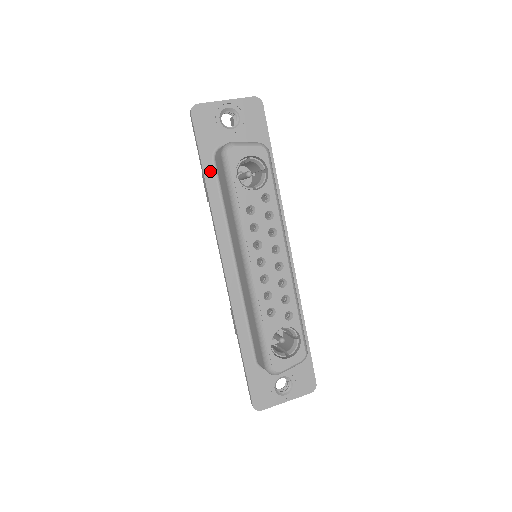
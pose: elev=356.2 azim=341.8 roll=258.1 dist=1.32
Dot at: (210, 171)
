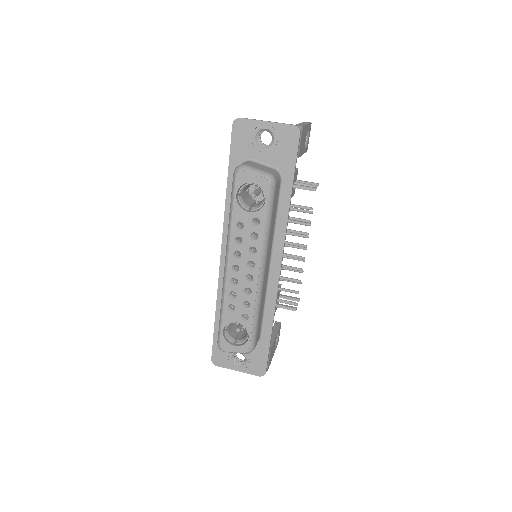
Dot at: occluded
